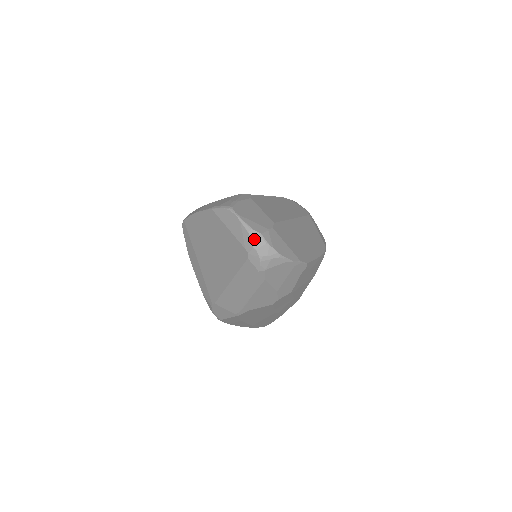
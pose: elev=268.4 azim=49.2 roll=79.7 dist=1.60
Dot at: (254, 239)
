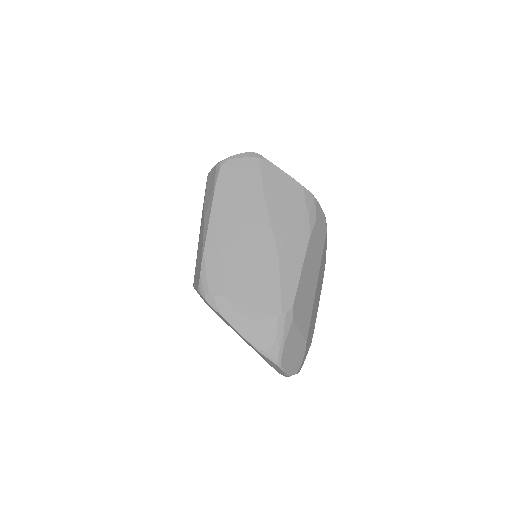
Dot at: occluded
